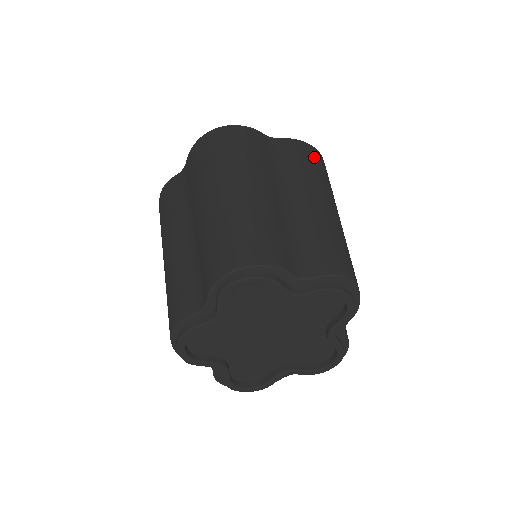
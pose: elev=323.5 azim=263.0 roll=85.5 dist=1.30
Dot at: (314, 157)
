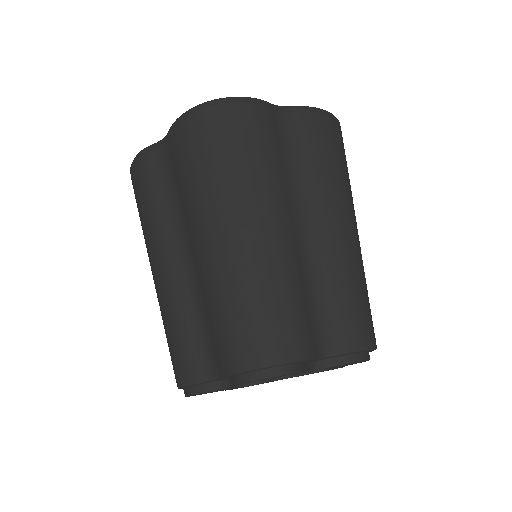
Dot at: (334, 140)
